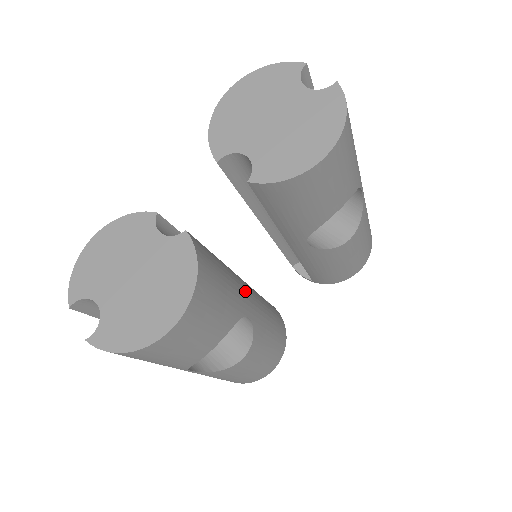
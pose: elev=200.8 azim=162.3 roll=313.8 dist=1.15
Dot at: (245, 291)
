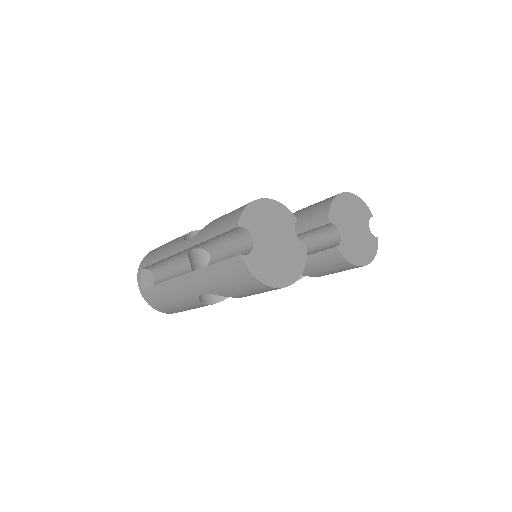
Dot at: occluded
